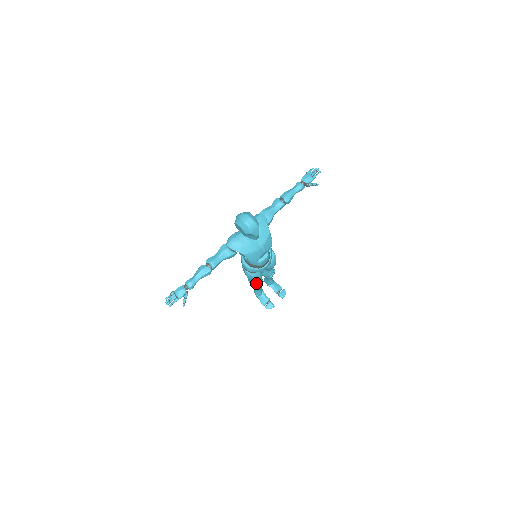
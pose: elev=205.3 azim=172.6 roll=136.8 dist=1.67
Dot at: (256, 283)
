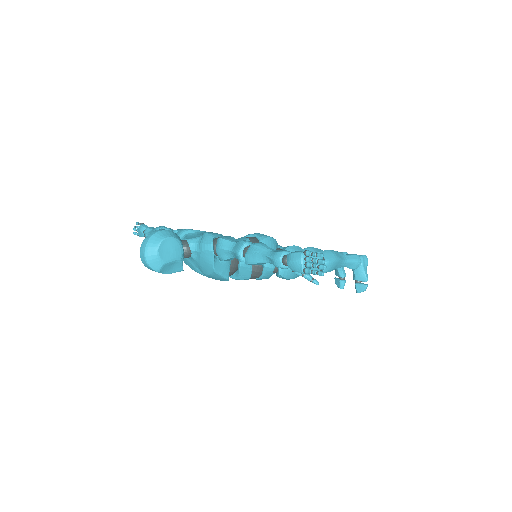
Dot at: occluded
